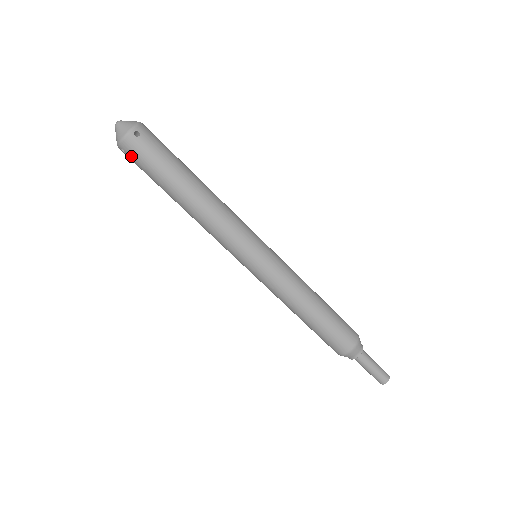
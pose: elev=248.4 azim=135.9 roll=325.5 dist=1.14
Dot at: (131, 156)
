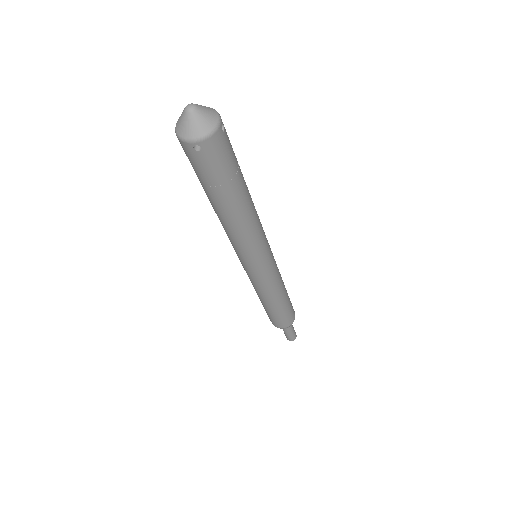
Dot at: (207, 156)
